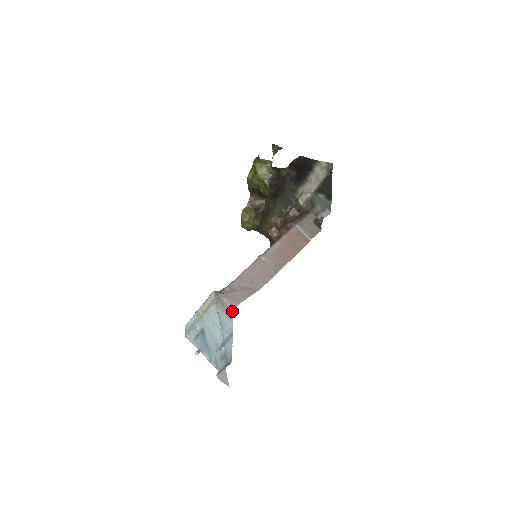
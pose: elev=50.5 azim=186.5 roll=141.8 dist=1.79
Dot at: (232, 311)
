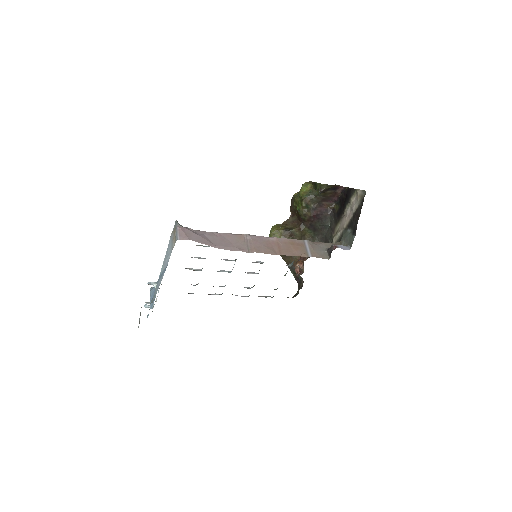
Dot at: (176, 240)
